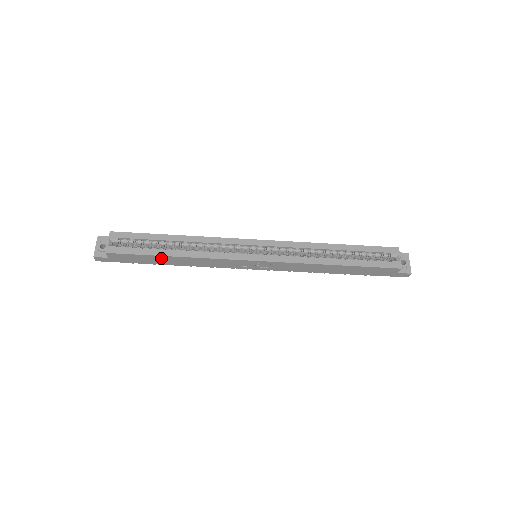
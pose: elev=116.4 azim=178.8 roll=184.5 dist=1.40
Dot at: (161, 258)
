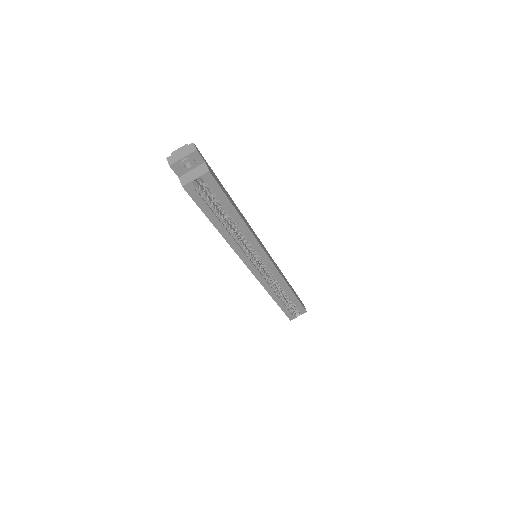
Dot at: occluded
